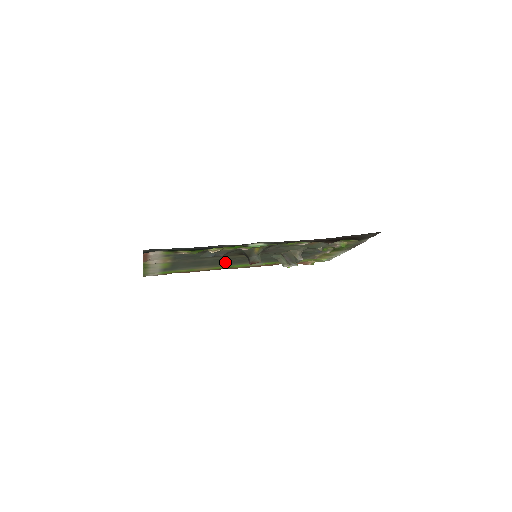
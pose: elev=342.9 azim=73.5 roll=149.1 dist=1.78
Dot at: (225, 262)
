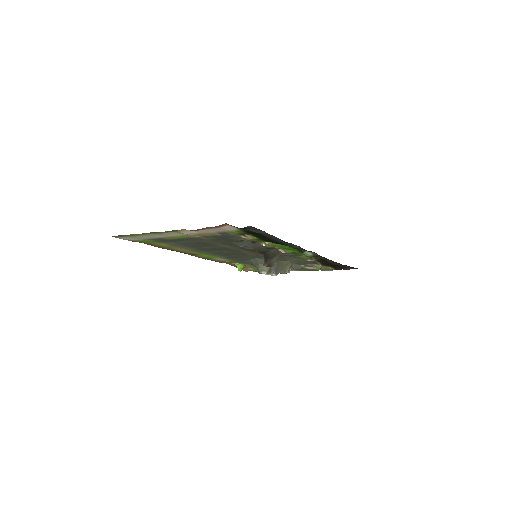
Dot at: (215, 250)
